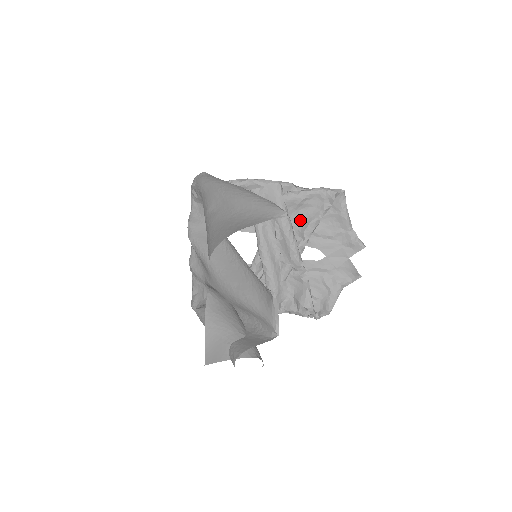
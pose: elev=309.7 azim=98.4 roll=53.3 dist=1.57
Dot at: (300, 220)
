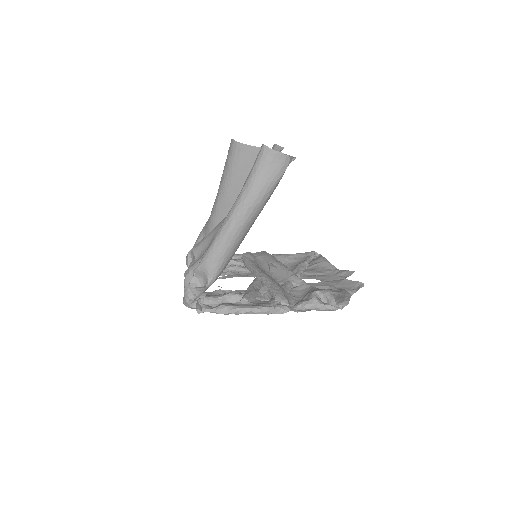
Dot at: (290, 268)
